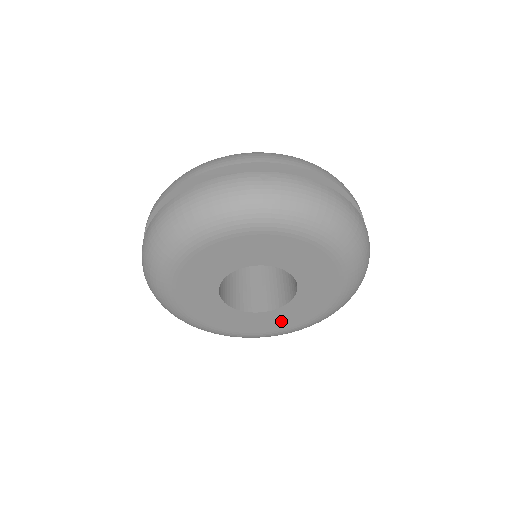
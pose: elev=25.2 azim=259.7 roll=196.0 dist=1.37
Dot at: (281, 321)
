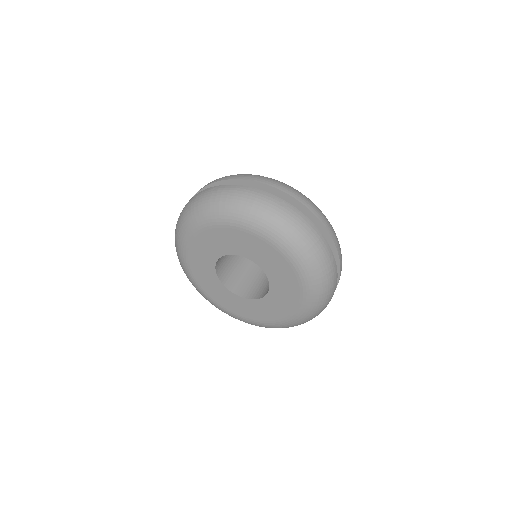
Dot at: (276, 309)
